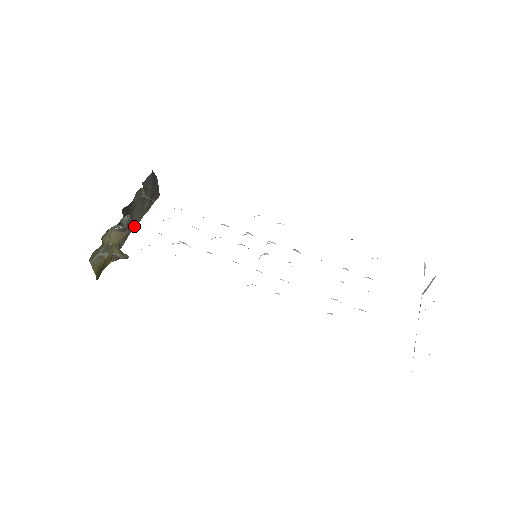
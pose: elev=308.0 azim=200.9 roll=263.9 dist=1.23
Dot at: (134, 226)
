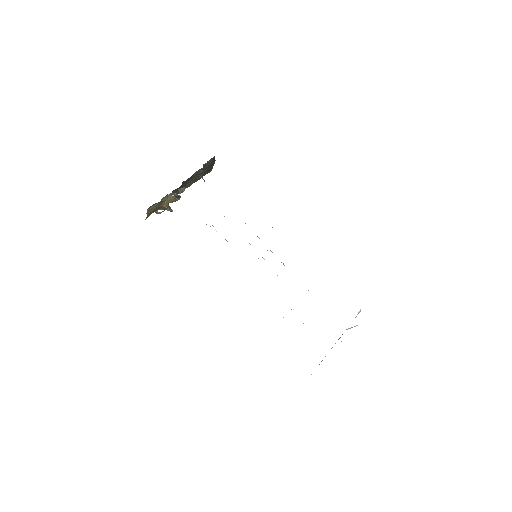
Dot at: occluded
